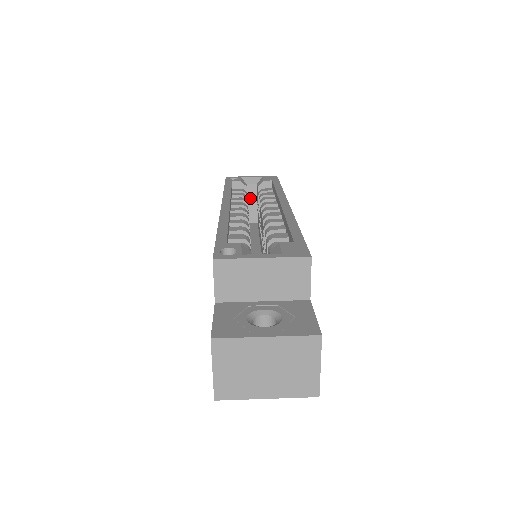
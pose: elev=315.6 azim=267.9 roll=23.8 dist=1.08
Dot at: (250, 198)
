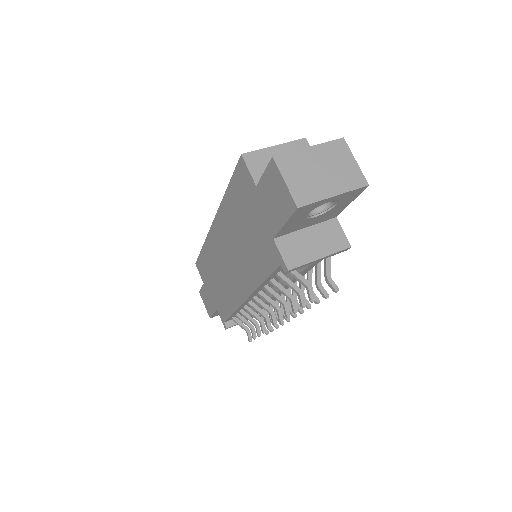
Dot at: occluded
